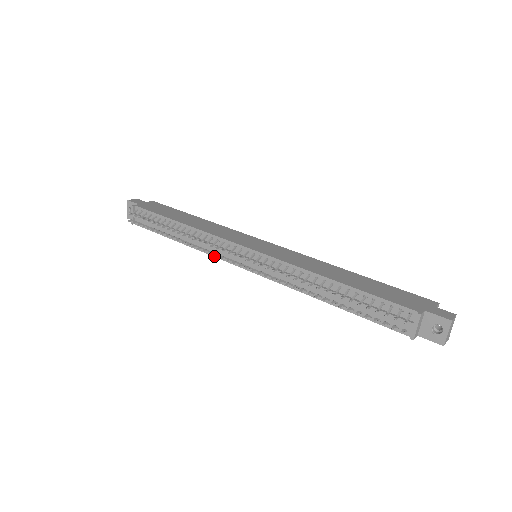
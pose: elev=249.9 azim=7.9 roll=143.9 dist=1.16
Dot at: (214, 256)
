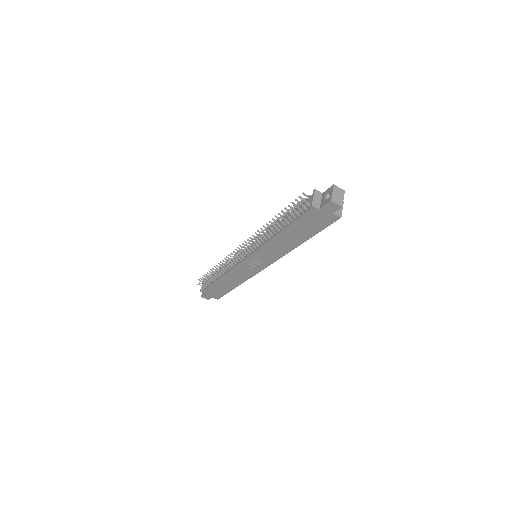
Dot at: (229, 258)
